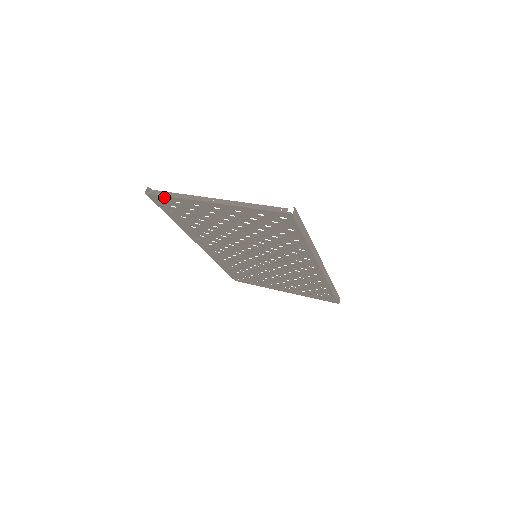
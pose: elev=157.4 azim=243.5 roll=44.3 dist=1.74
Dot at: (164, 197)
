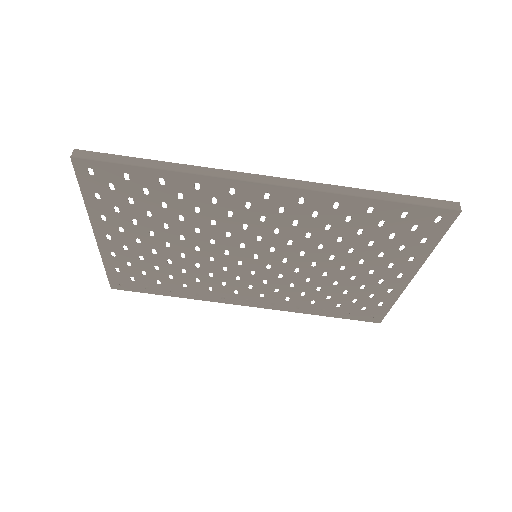
Dot at: (111, 276)
